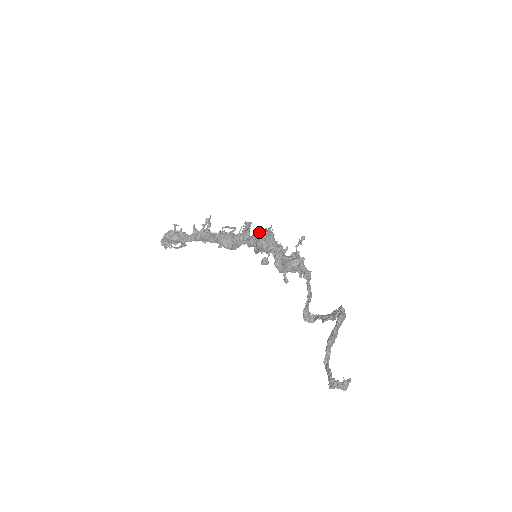
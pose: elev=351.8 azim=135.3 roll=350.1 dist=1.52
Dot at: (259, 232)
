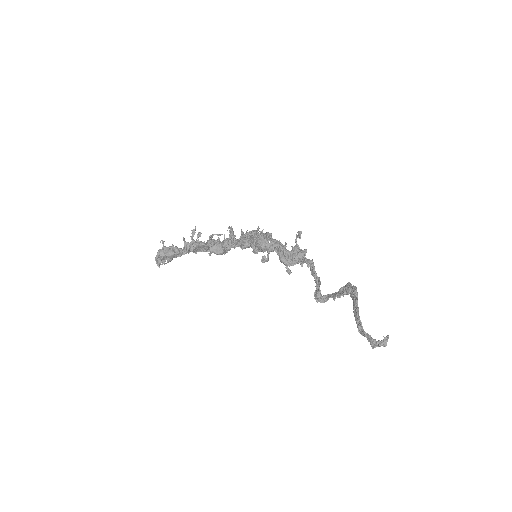
Dot at: (249, 234)
